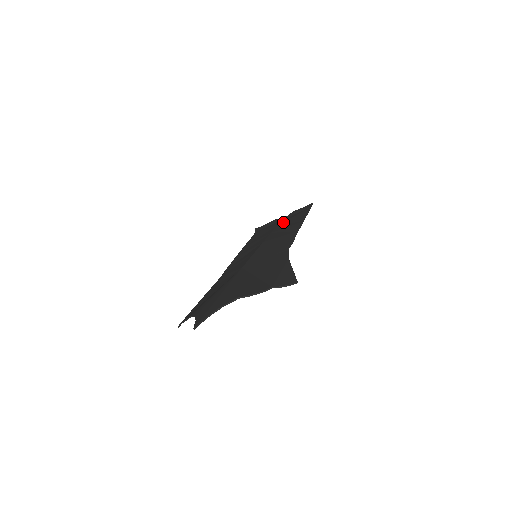
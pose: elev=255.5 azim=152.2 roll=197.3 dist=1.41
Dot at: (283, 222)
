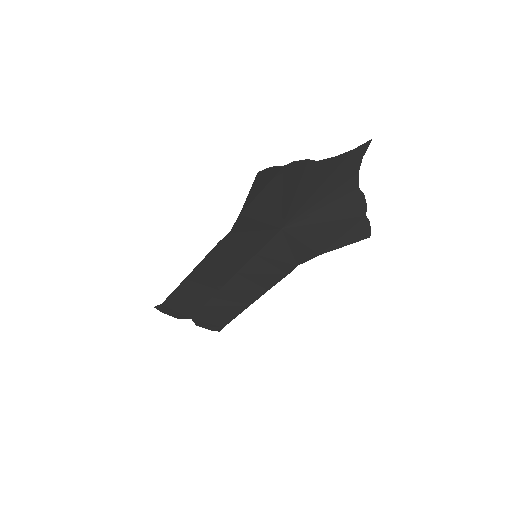
Dot at: (210, 307)
